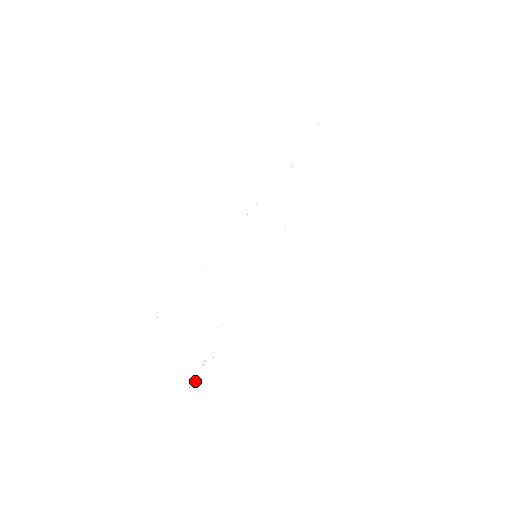
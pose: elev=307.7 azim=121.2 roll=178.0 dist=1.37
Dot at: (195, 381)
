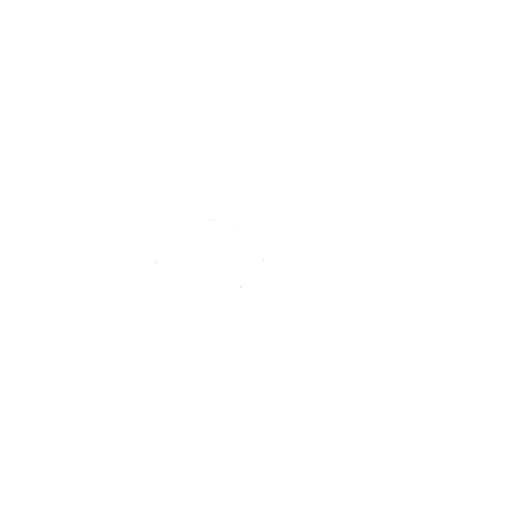
Dot at: occluded
